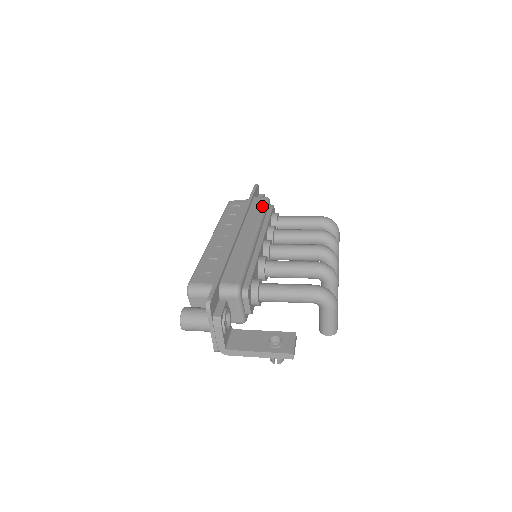
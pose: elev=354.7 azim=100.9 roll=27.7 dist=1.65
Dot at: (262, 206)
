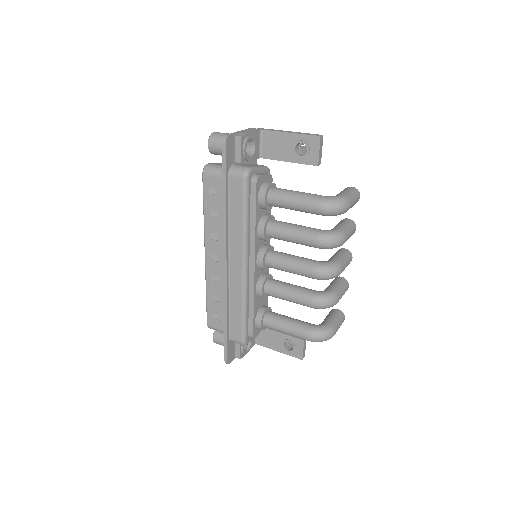
Dot at: (241, 205)
